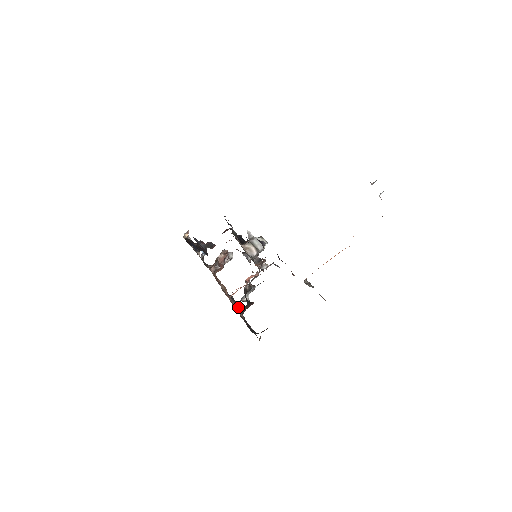
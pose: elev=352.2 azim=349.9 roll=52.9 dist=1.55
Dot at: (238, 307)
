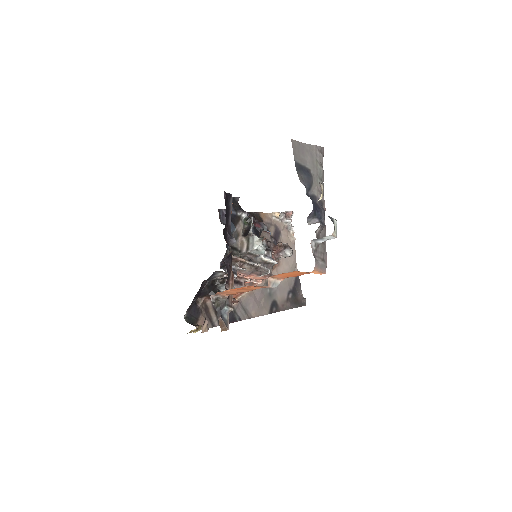
Dot at: (285, 309)
